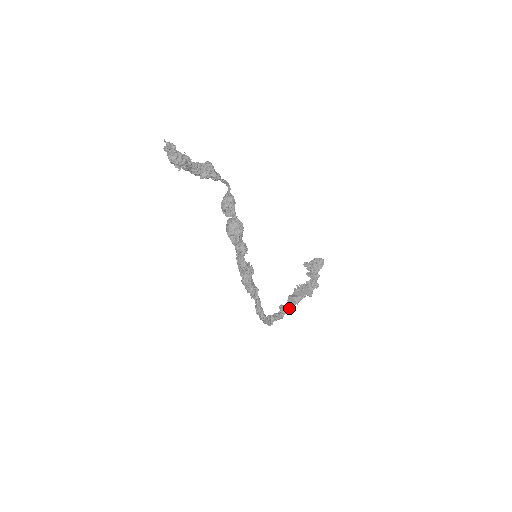
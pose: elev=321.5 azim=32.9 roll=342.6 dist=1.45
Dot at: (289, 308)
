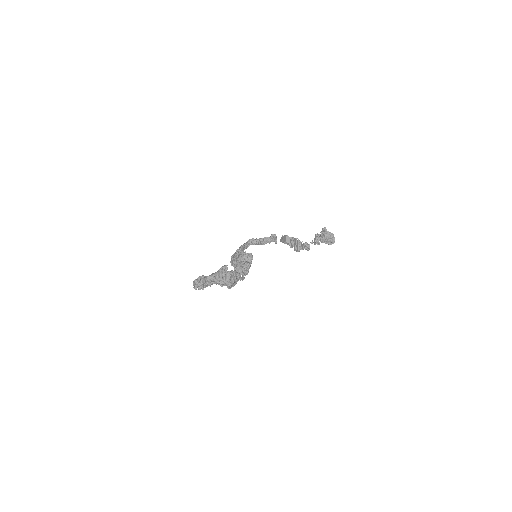
Dot at: (275, 242)
